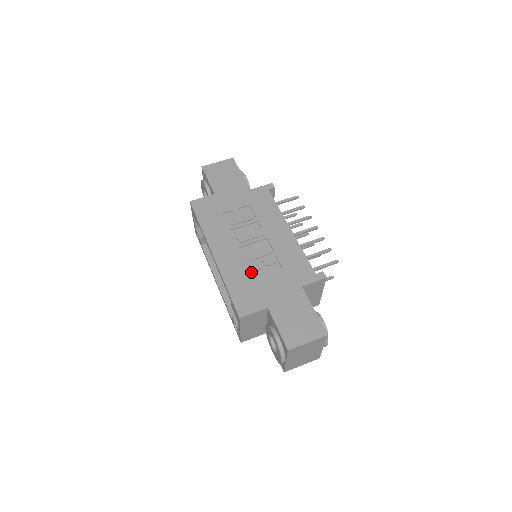
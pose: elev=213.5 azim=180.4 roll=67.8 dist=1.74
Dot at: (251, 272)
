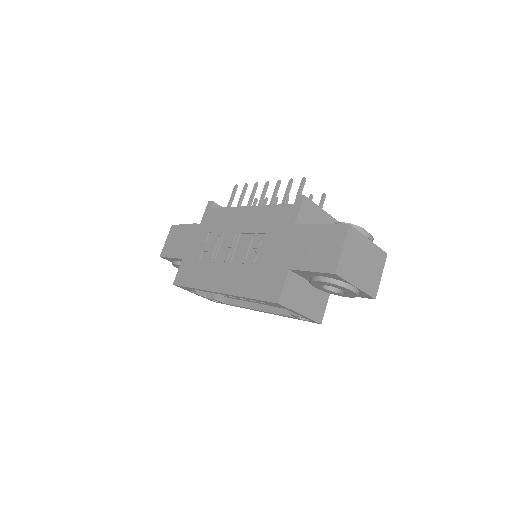
Dot at: (253, 266)
